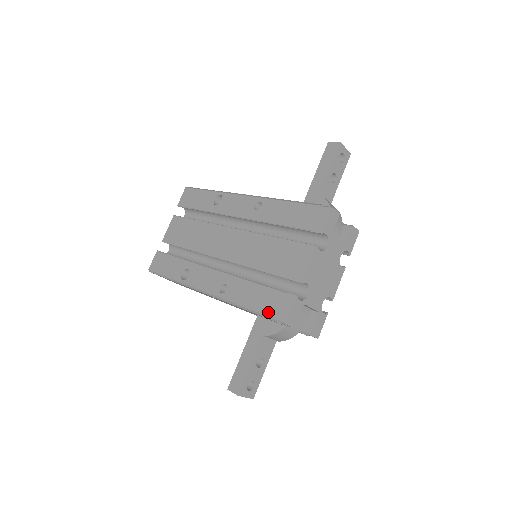
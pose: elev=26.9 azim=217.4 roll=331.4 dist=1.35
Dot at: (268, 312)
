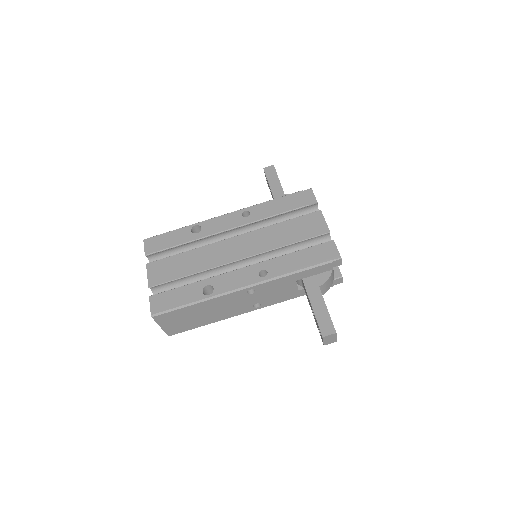
Dot at: (321, 260)
